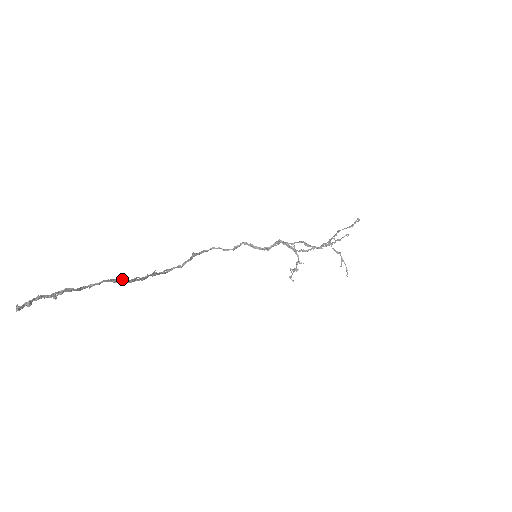
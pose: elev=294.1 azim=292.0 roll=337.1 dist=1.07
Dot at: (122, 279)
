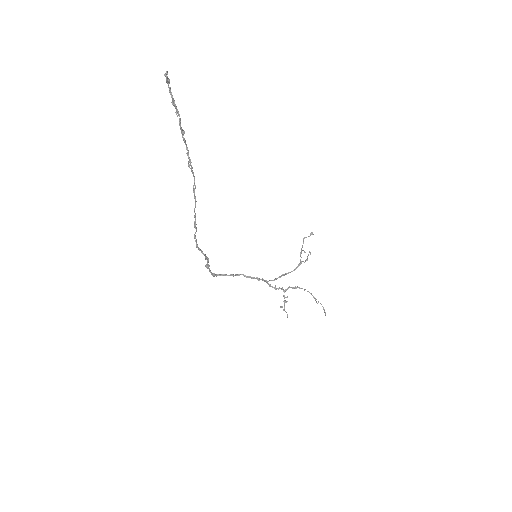
Dot at: (191, 165)
